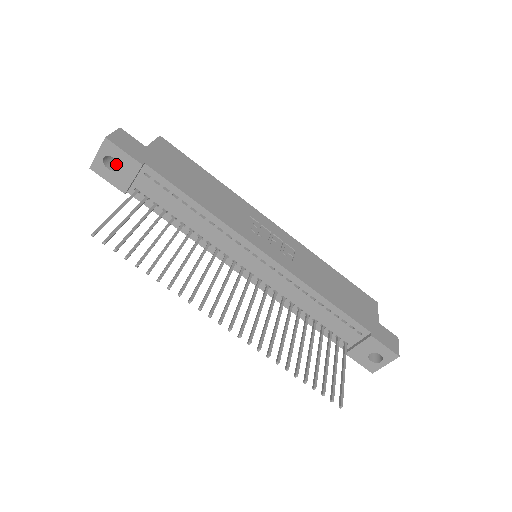
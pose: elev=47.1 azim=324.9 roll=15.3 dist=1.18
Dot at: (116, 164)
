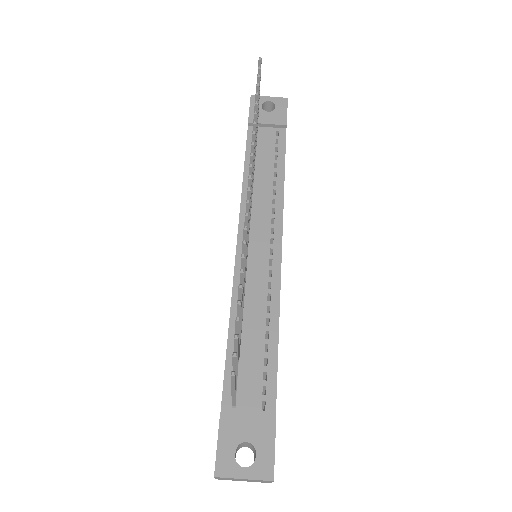
Dot at: occluded
